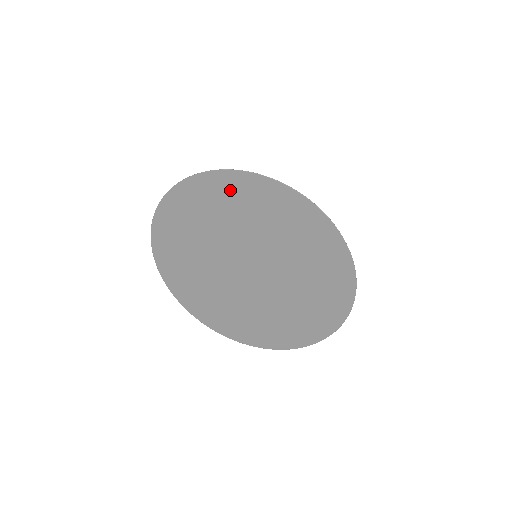
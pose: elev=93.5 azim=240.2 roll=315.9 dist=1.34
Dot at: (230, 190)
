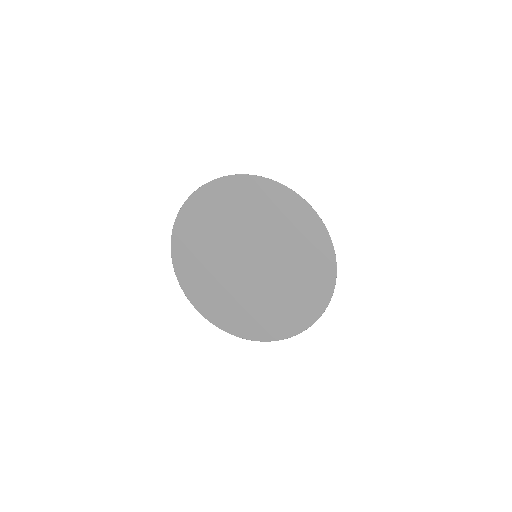
Dot at: (260, 194)
